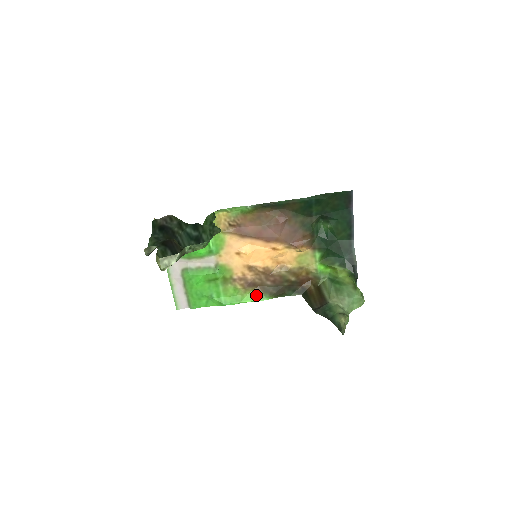
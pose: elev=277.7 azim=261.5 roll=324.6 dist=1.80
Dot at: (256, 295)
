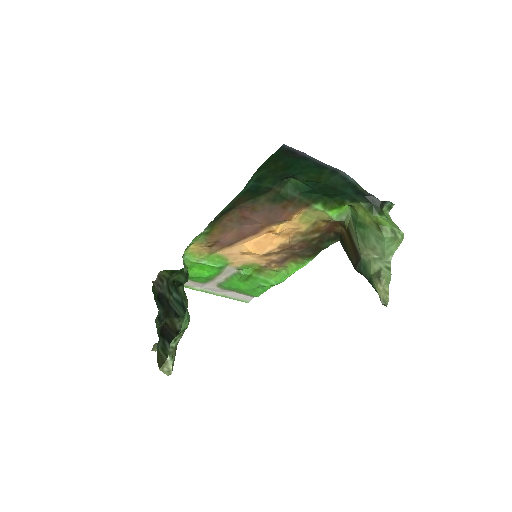
Dot at: (297, 264)
